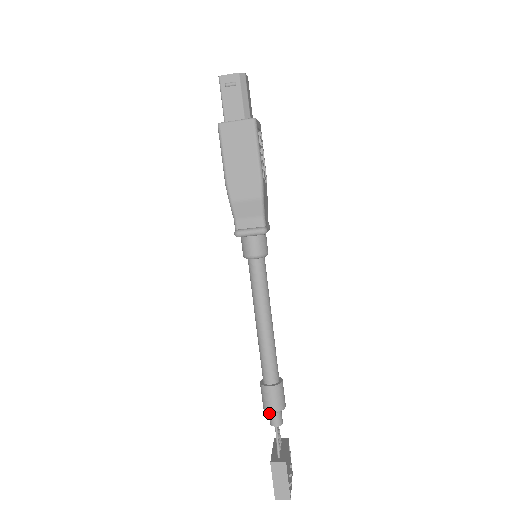
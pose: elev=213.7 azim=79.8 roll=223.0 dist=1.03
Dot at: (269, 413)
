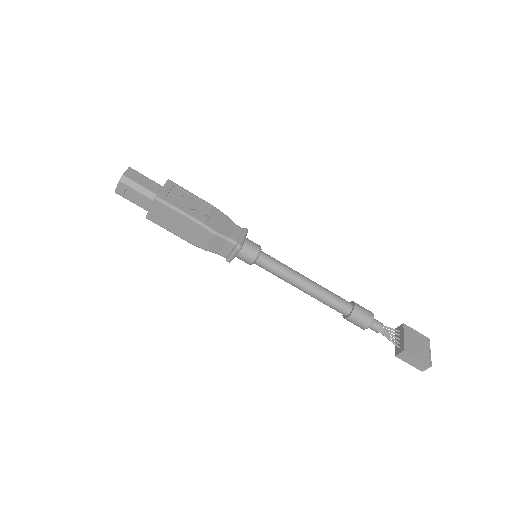
Dot at: occluded
